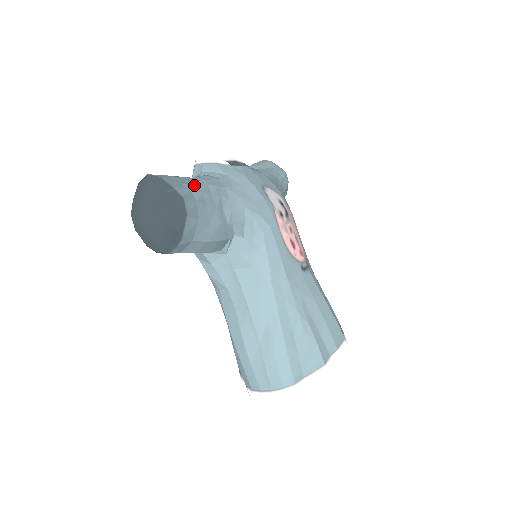
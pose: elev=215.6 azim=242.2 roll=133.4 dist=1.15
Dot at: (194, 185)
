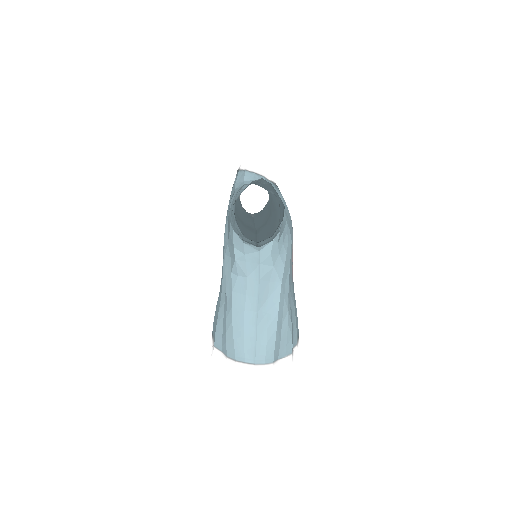
Dot at: occluded
